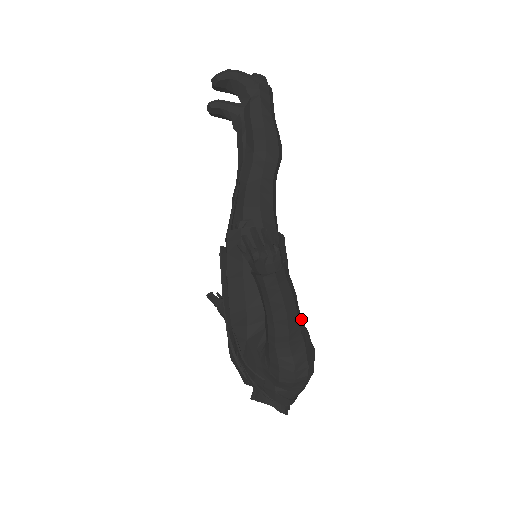
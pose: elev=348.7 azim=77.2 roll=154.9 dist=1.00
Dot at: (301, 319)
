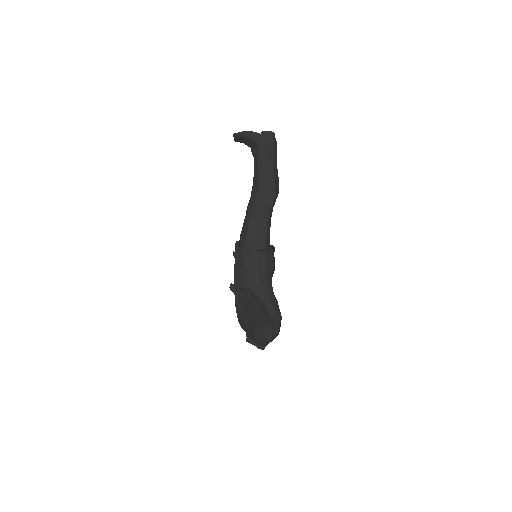
Dot at: (269, 314)
